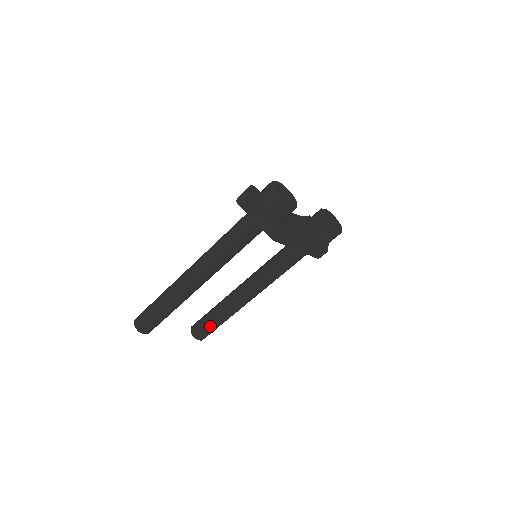
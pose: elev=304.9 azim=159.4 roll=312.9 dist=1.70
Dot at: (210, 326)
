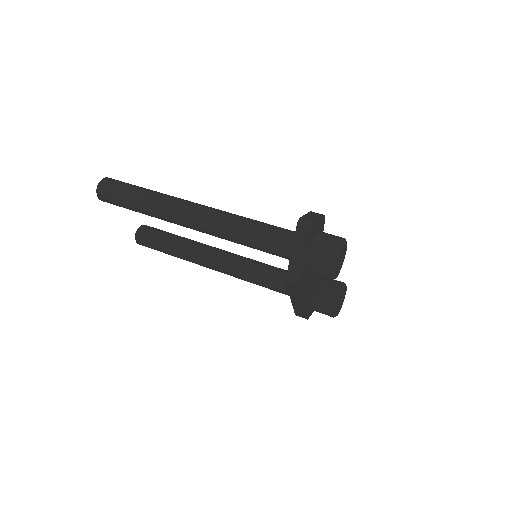
Dot at: (157, 245)
